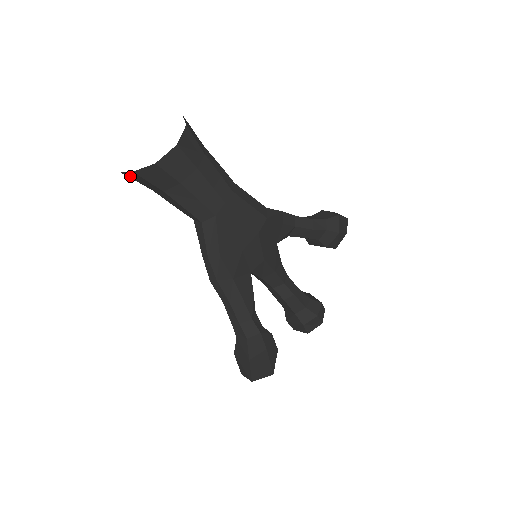
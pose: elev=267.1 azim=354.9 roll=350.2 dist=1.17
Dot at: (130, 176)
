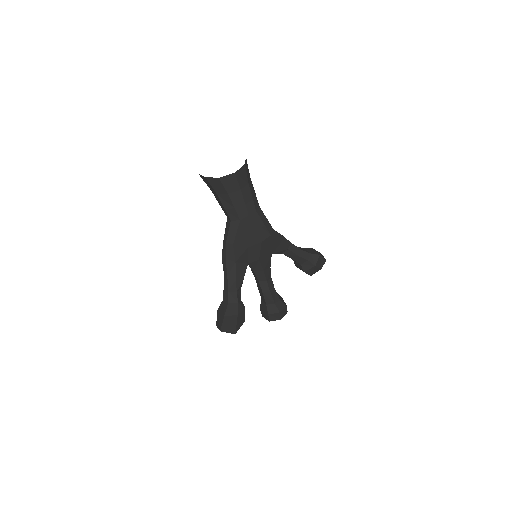
Dot at: (203, 178)
